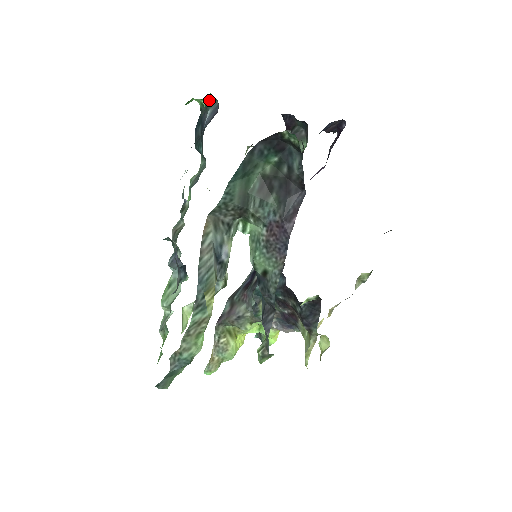
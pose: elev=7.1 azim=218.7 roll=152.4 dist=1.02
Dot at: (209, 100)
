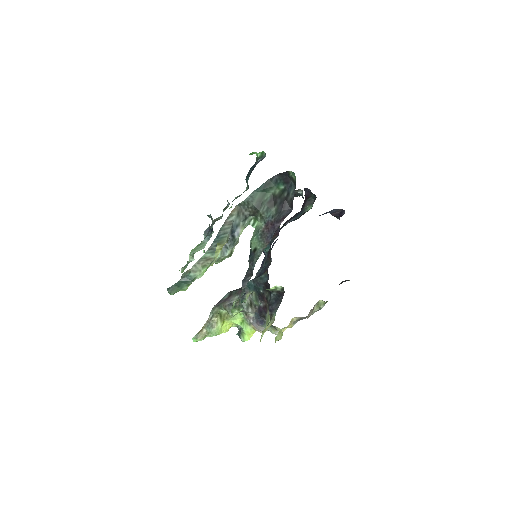
Dot at: (262, 154)
